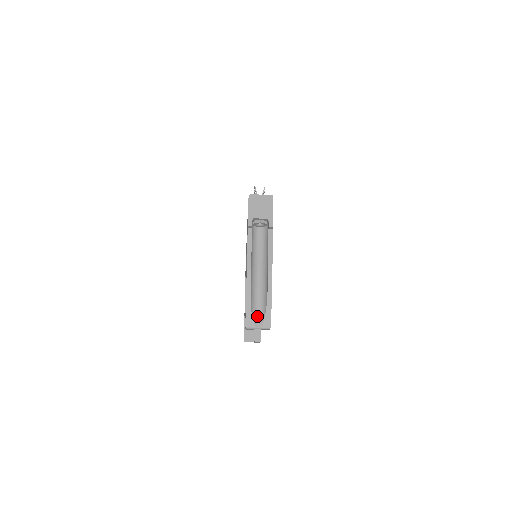
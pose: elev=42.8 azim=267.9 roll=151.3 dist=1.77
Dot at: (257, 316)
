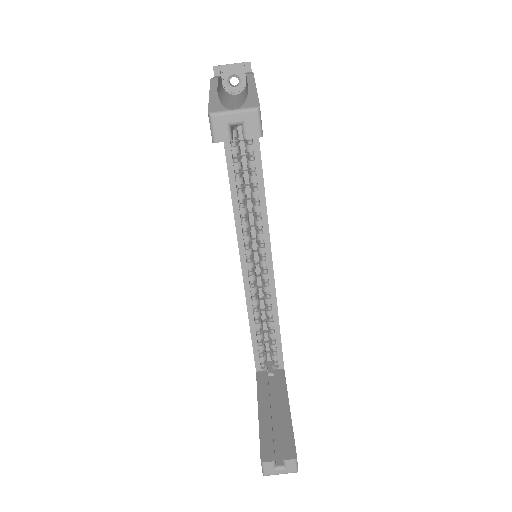
Dot at: (232, 107)
